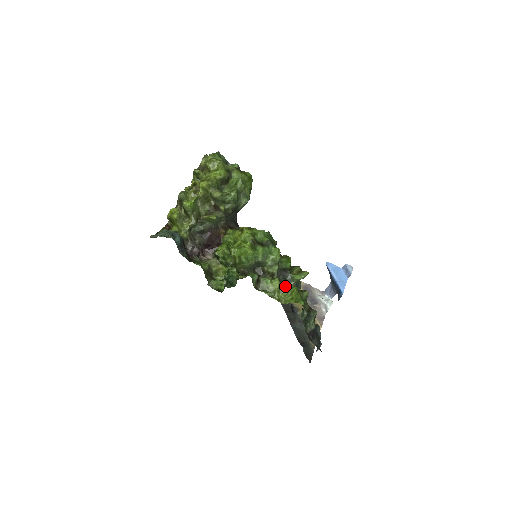
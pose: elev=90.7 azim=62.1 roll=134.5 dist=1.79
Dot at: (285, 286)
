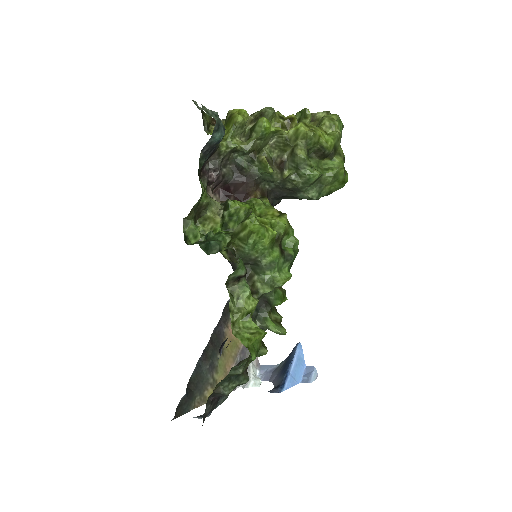
Dot at: occluded
